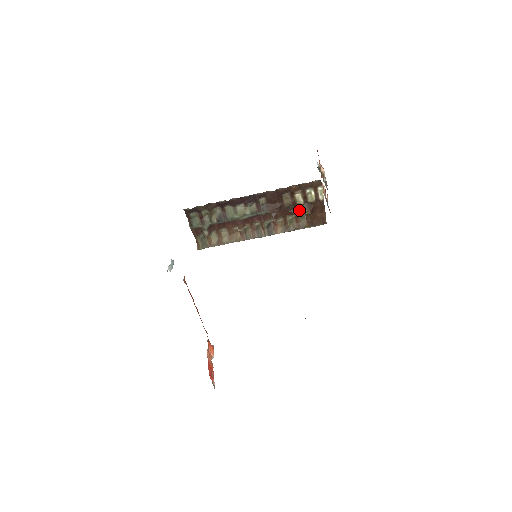
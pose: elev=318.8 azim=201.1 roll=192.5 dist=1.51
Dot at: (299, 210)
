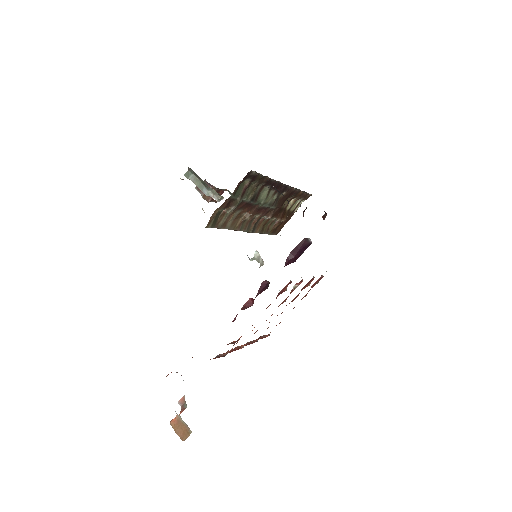
Dot at: (283, 215)
